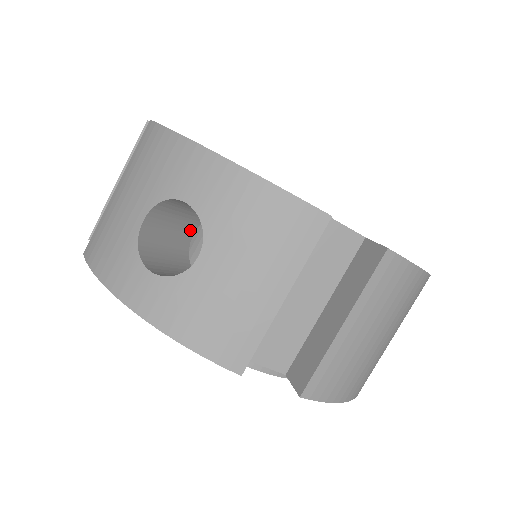
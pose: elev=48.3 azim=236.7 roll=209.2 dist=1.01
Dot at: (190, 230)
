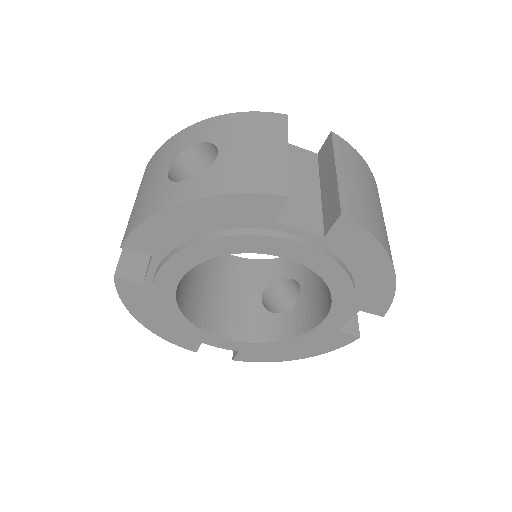
Dot at: occluded
